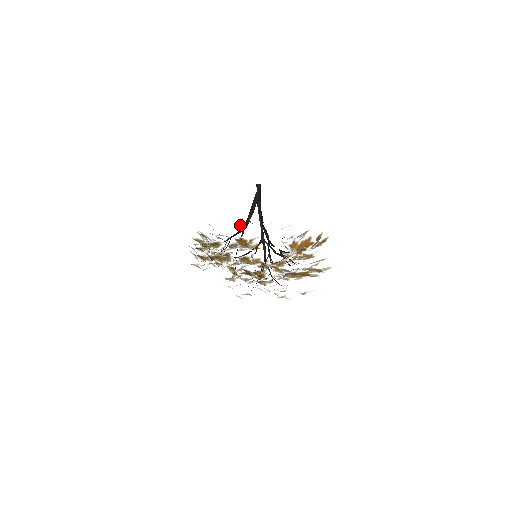
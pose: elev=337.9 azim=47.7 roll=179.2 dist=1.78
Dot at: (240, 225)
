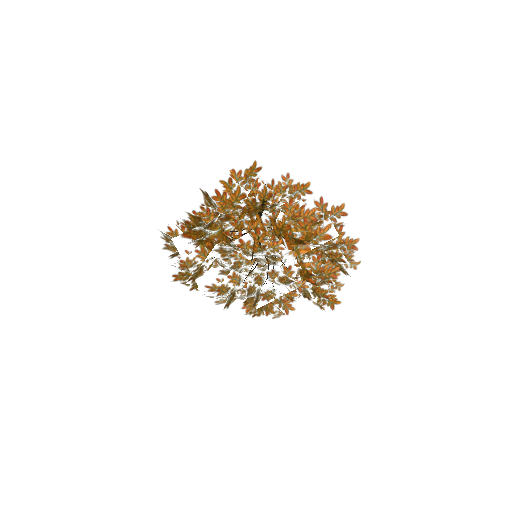
Dot at: occluded
